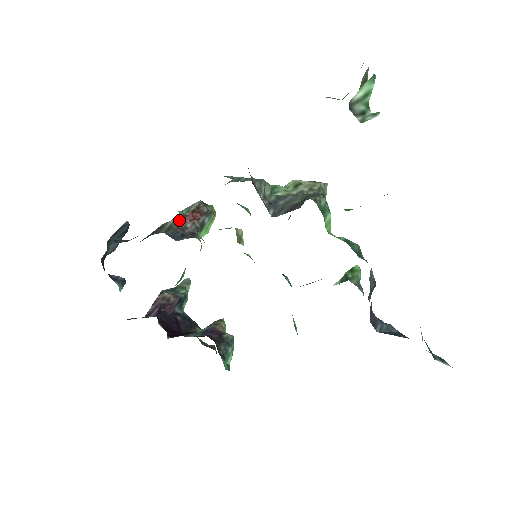
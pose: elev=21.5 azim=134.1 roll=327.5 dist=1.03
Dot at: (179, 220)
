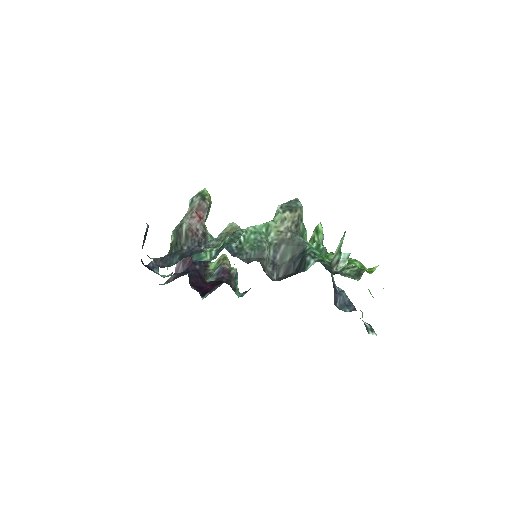
Dot at: (190, 224)
